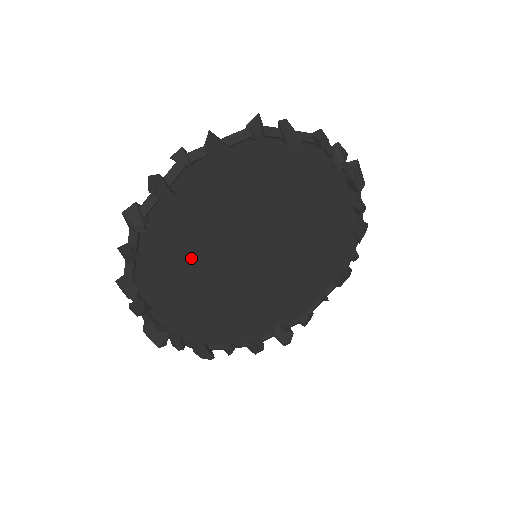
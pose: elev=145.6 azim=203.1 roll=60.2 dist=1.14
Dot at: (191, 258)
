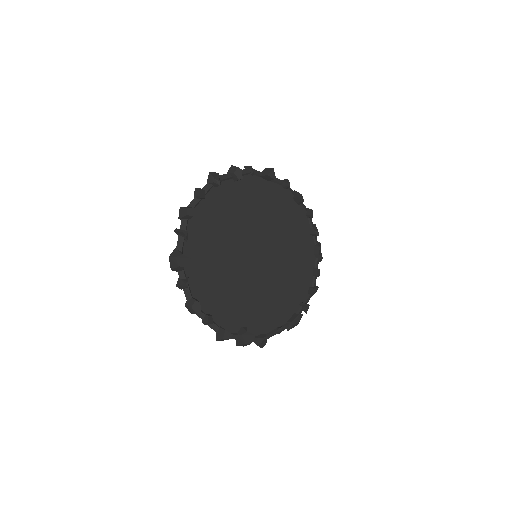
Dot at: (225, 226)
